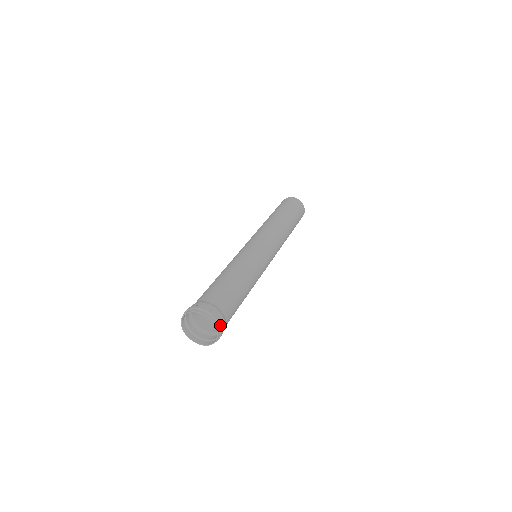
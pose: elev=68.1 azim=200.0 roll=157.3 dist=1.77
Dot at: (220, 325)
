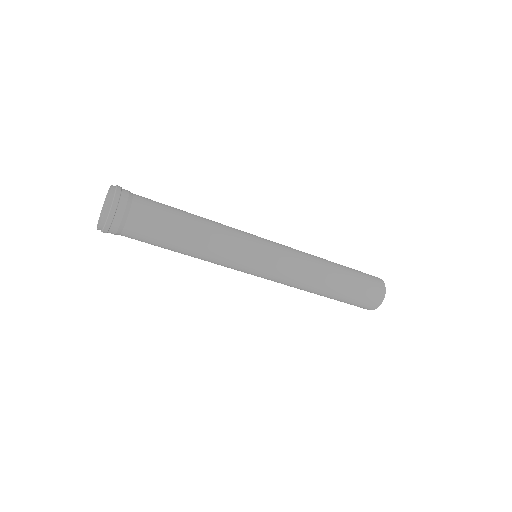
Dot at: (110, 215)
